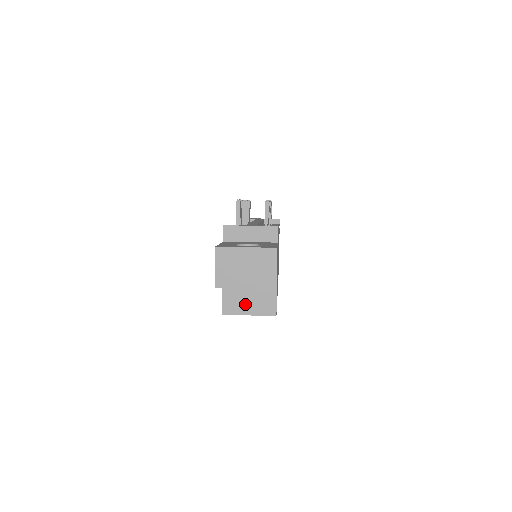
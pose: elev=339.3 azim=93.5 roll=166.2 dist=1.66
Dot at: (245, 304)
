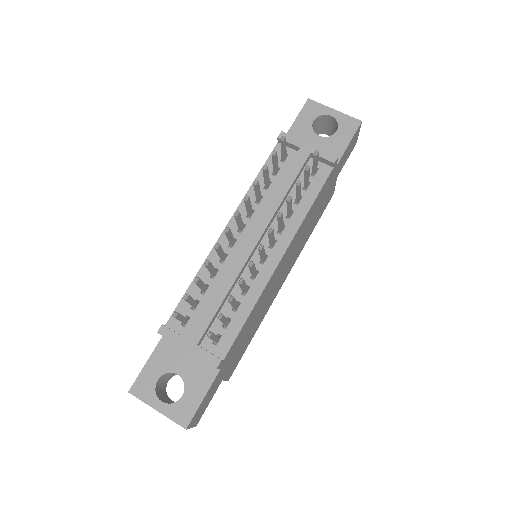
Dot at: occluded
